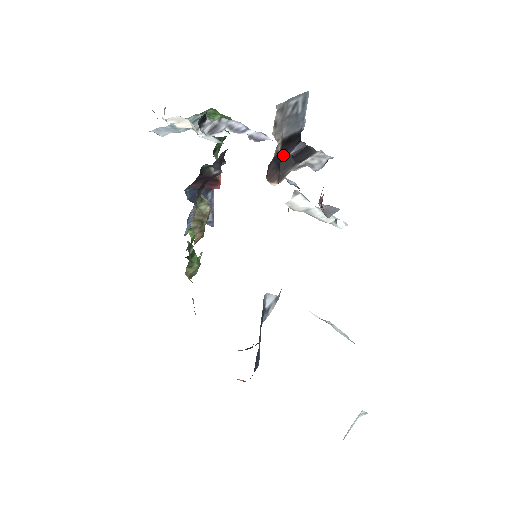
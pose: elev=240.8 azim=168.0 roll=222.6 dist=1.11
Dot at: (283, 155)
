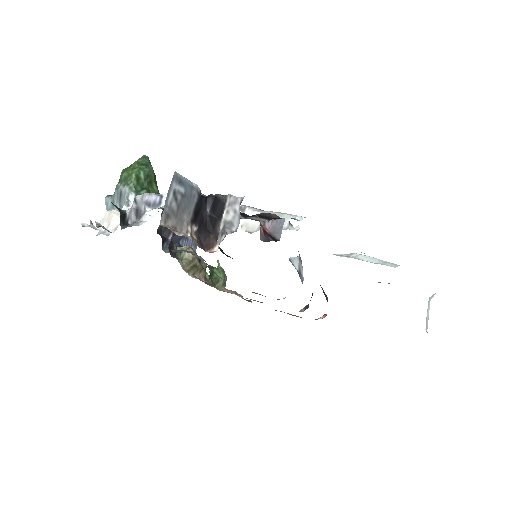
Dot at: (203, 221)
